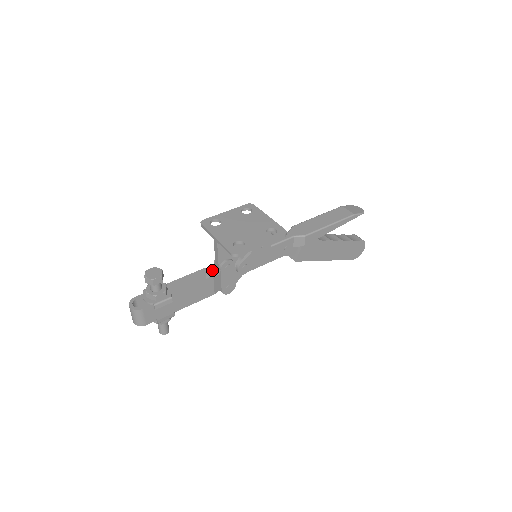
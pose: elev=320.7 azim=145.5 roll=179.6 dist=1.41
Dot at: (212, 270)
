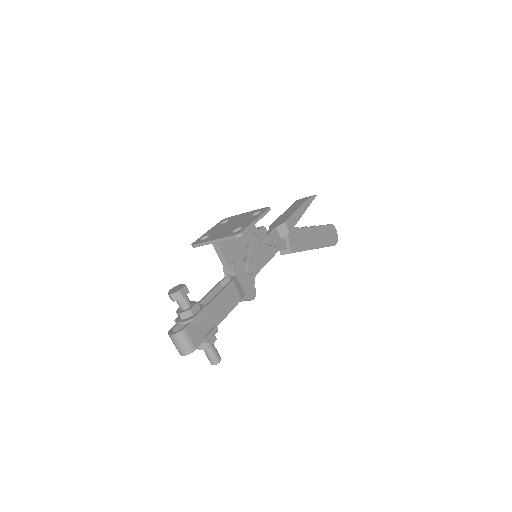
Dot at: (226, 281)
